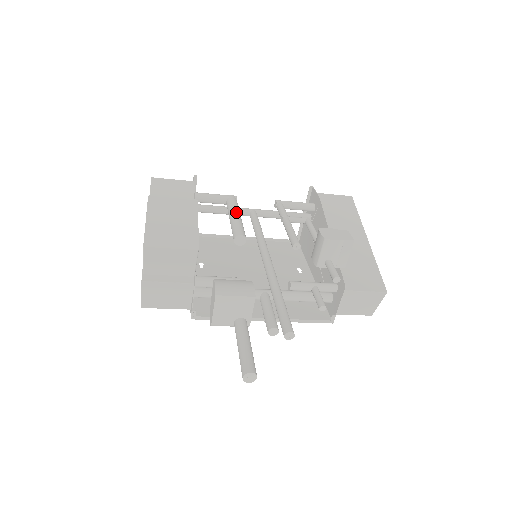
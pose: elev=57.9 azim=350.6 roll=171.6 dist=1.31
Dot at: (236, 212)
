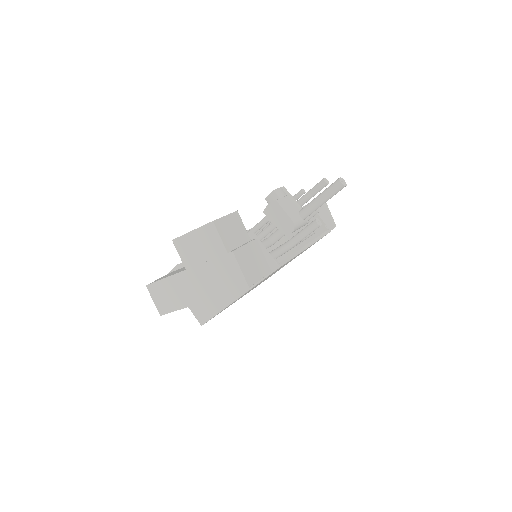
Dot at: occluded
